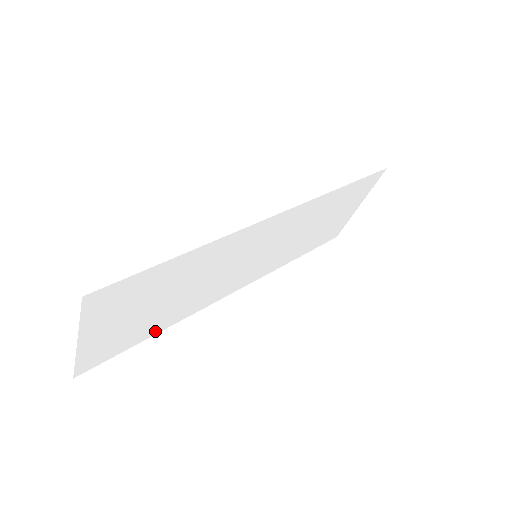
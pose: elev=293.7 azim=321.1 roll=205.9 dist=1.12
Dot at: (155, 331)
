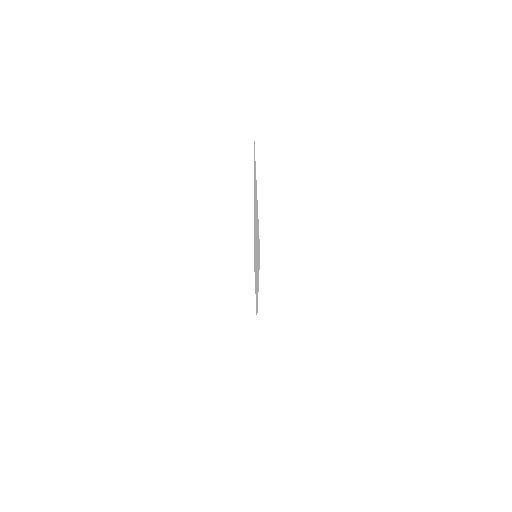
Dot at: occluded
